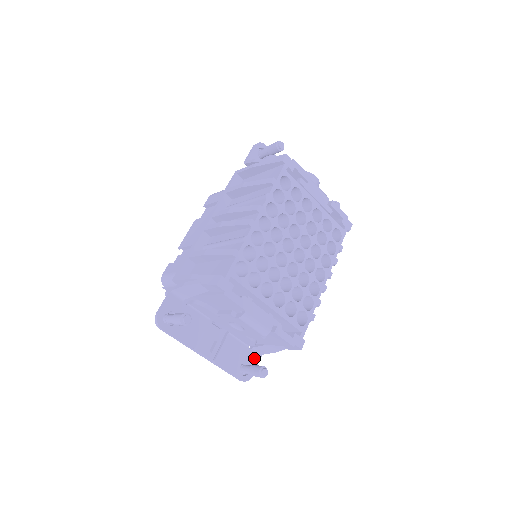
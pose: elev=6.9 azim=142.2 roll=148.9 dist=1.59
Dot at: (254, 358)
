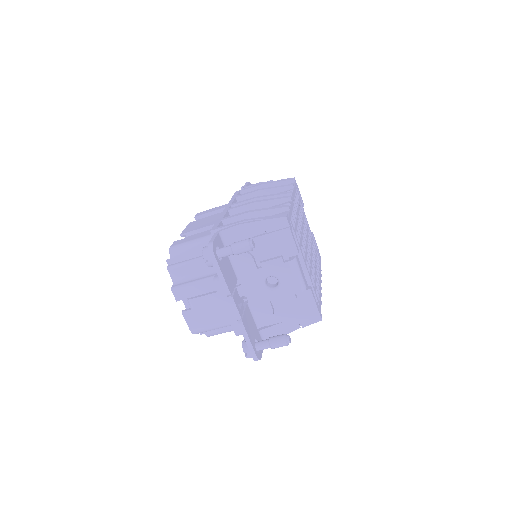
Dot at: occluded
